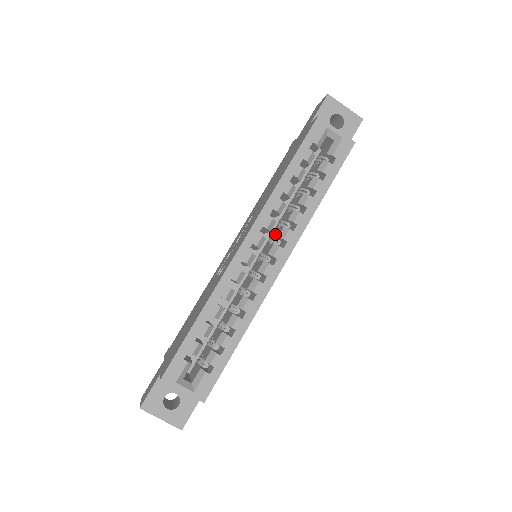
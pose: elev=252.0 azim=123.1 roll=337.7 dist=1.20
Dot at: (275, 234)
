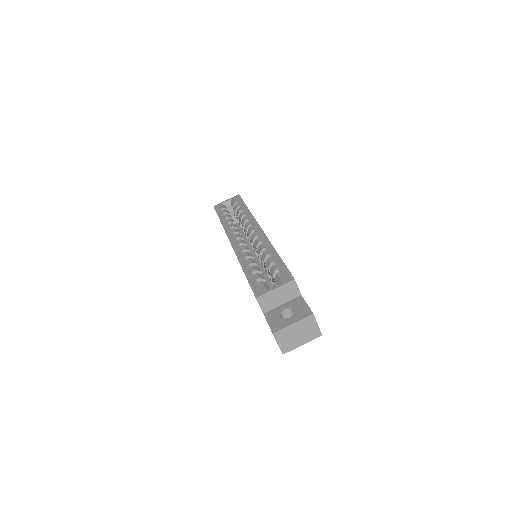
Dot at: (250, 239)
